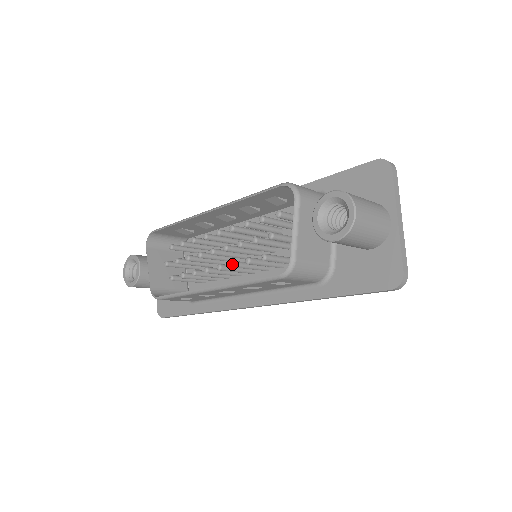
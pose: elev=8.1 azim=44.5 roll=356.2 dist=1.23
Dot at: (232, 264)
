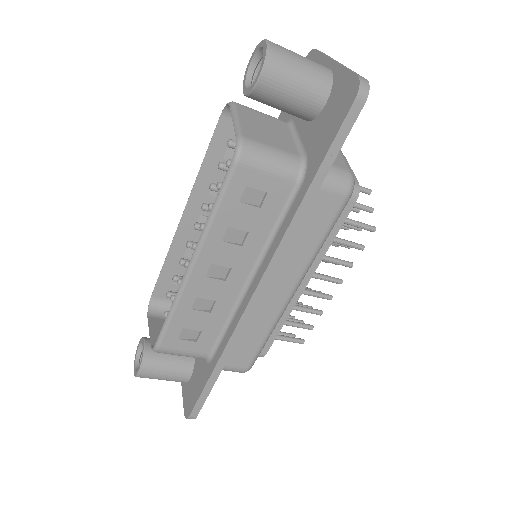
Dot at: occluded
